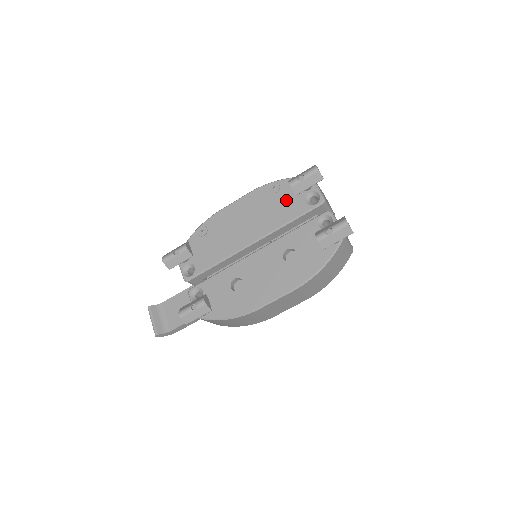
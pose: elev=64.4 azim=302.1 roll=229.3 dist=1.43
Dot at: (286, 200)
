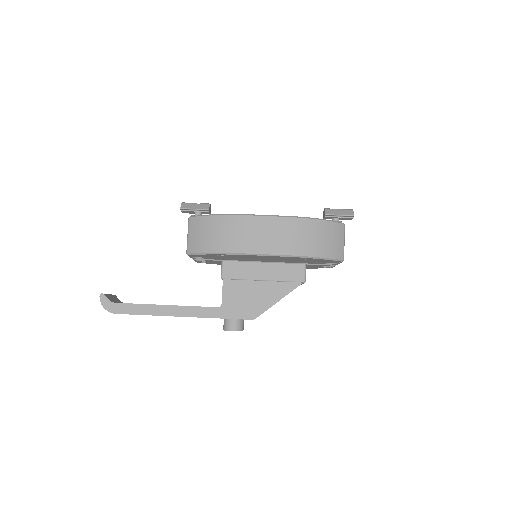
Dot at: occluded
